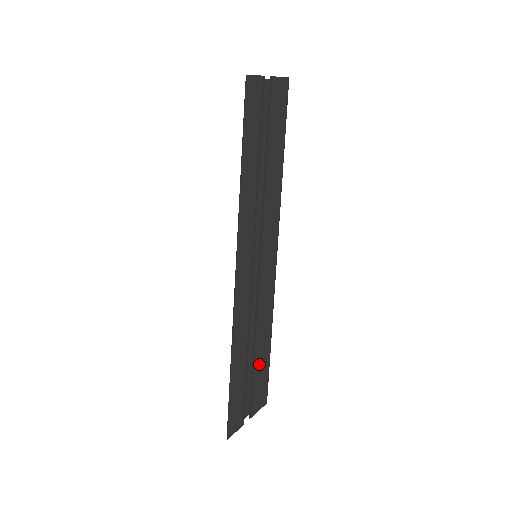
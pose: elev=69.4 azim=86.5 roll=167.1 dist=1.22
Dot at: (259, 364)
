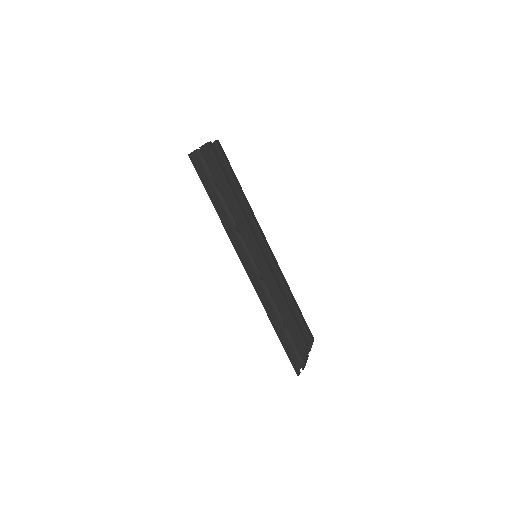
Dot at: (289, 324)
